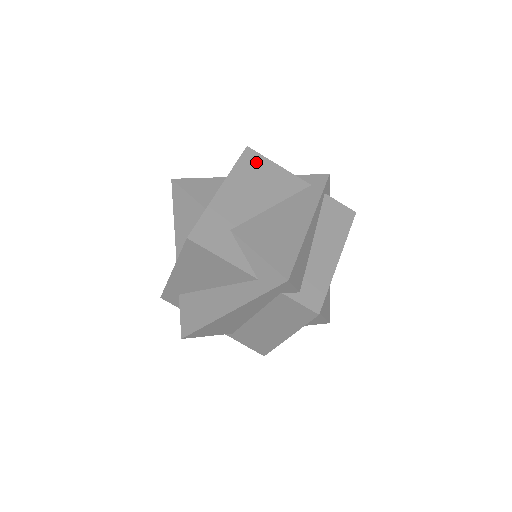
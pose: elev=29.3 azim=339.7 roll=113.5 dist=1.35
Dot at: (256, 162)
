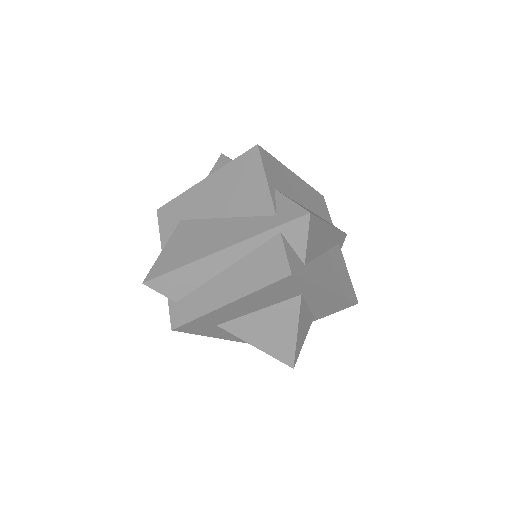
Dot at: (250, 165)
